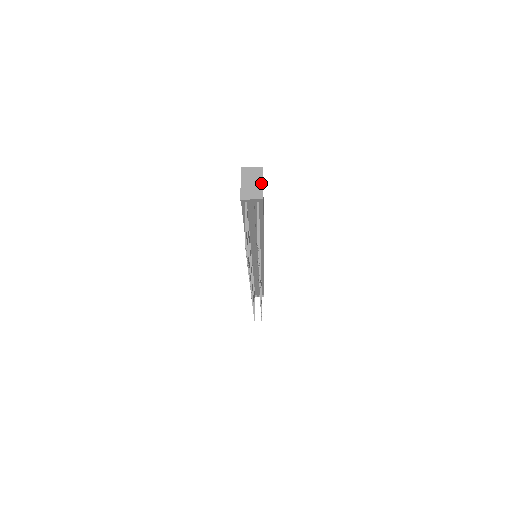
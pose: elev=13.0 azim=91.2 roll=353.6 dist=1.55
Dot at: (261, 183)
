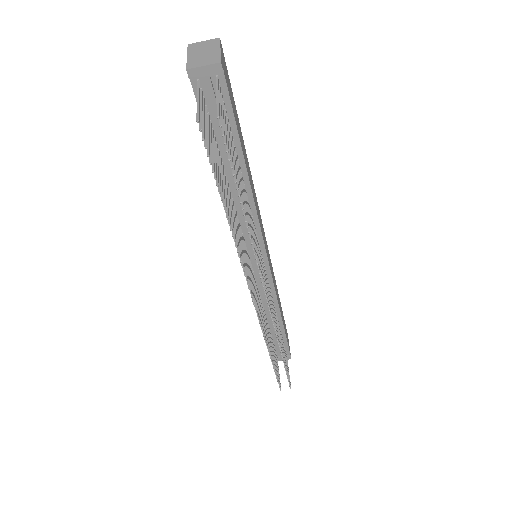
Dot at: (217, 50)
